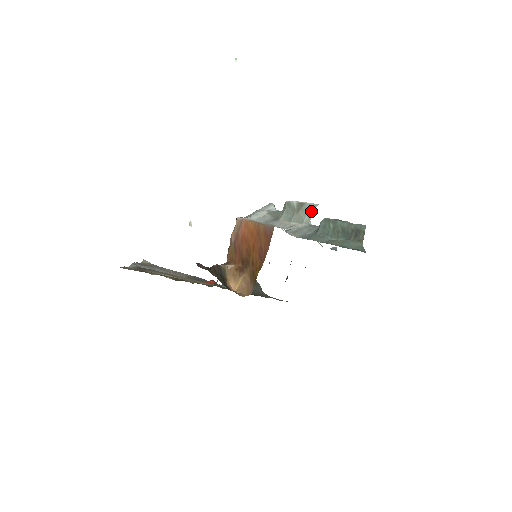
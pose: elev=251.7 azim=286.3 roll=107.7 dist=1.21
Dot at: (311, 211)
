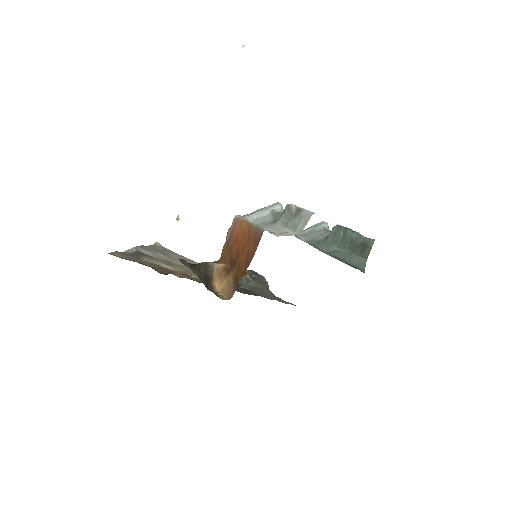
Dot at: (306, 219)
